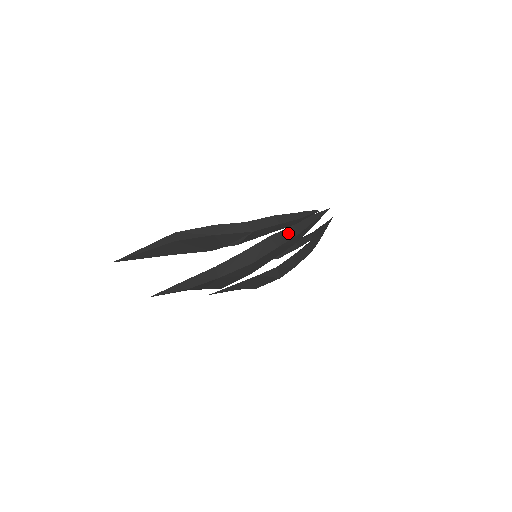
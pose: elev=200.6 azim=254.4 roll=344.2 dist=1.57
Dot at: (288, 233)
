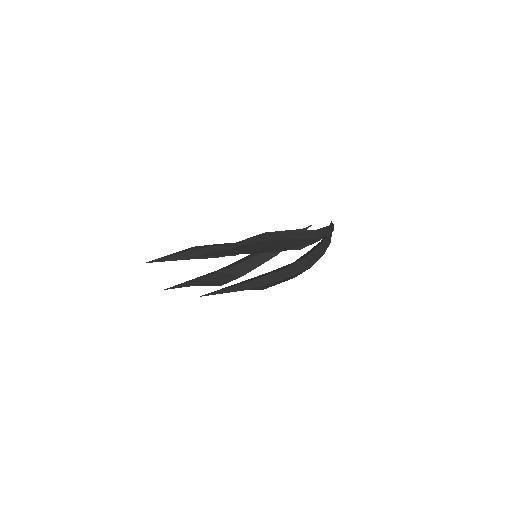
Dot at: (327, 242)
